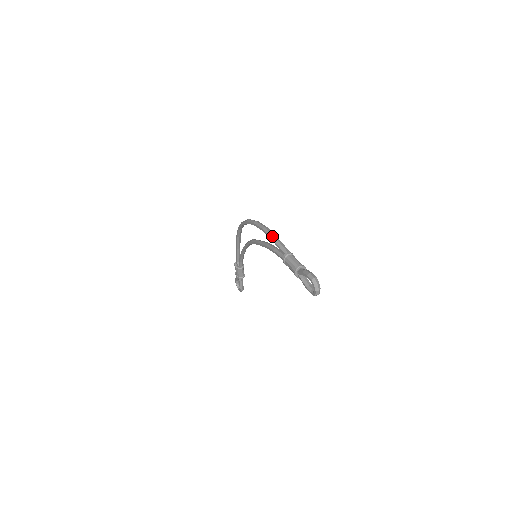
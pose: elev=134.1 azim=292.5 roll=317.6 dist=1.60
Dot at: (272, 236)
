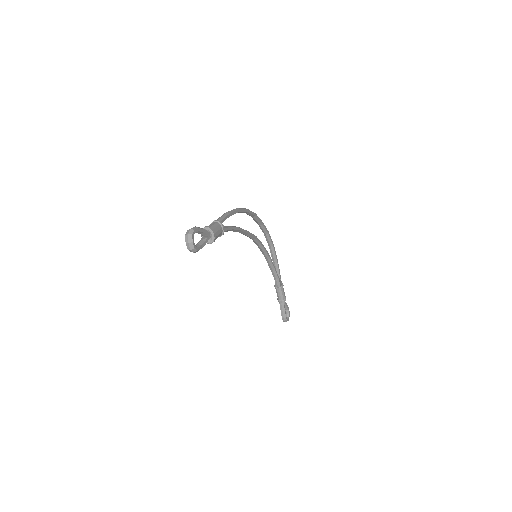
Dot at: (228, 211)
